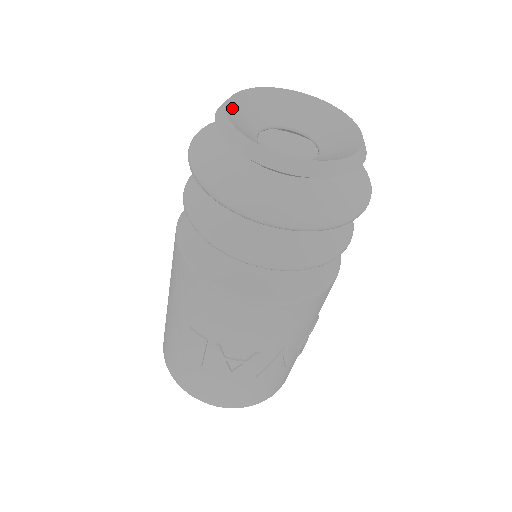
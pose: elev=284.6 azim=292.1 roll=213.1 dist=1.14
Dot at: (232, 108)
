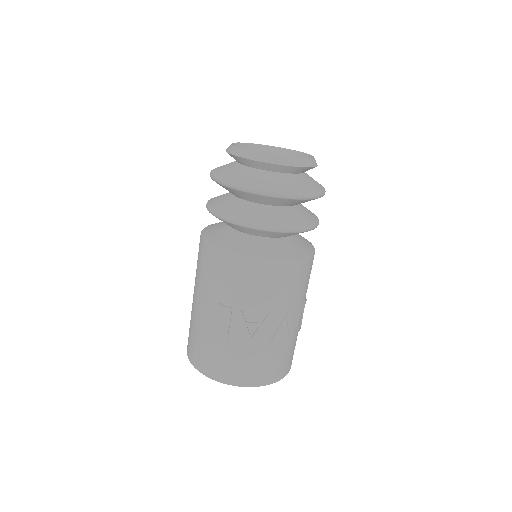
Dot at: occluded
